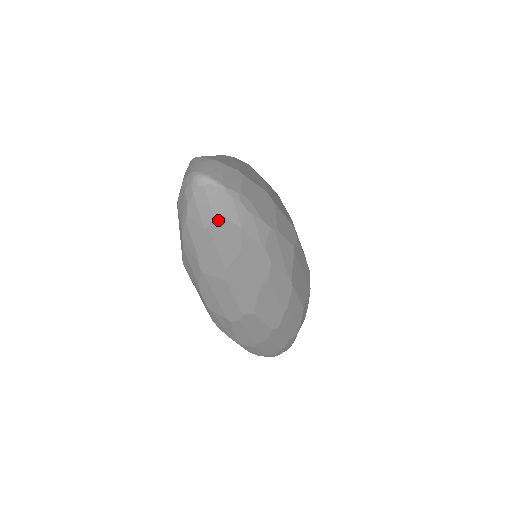
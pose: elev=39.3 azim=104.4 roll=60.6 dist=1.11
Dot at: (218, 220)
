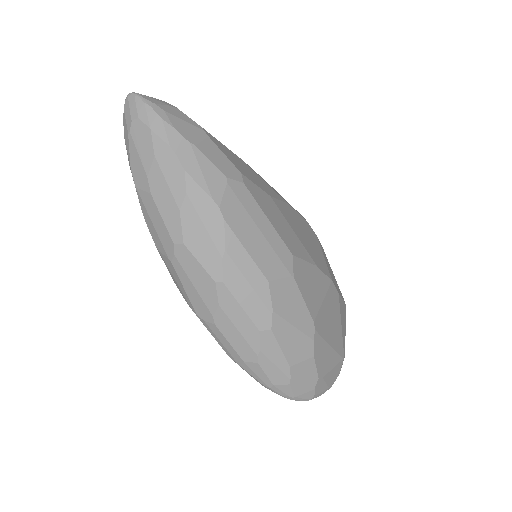
Dot at: (135, 123)
